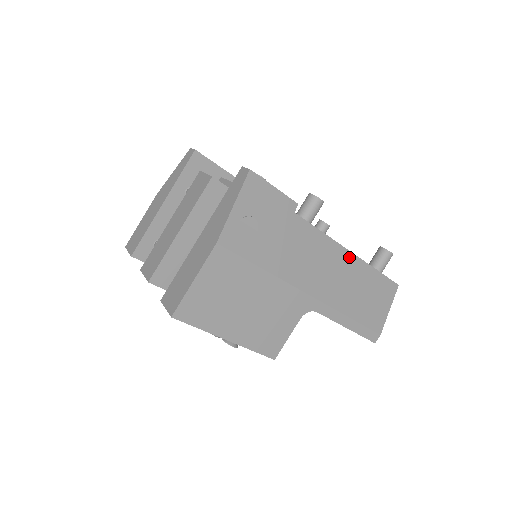
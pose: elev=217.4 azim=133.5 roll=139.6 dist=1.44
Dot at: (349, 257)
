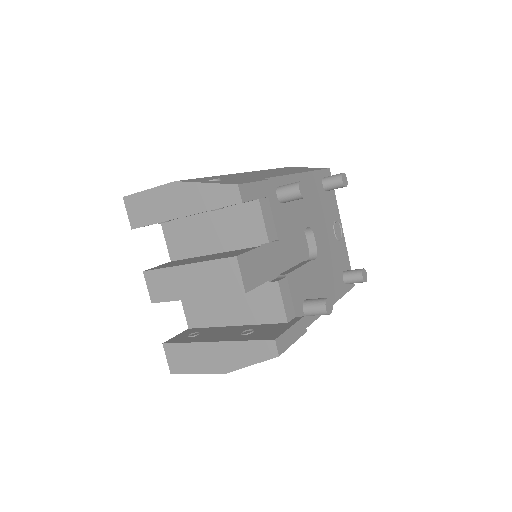
Dot at: occluded
